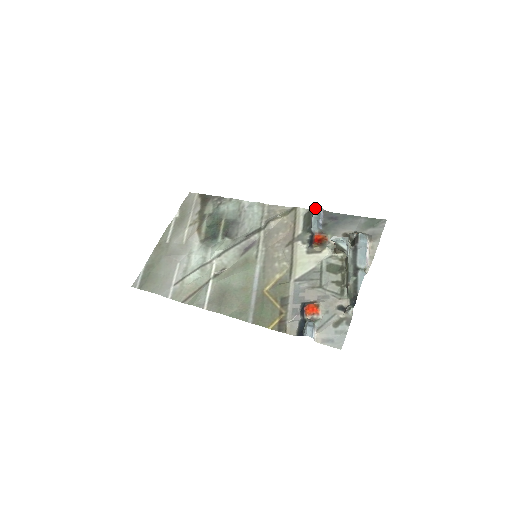
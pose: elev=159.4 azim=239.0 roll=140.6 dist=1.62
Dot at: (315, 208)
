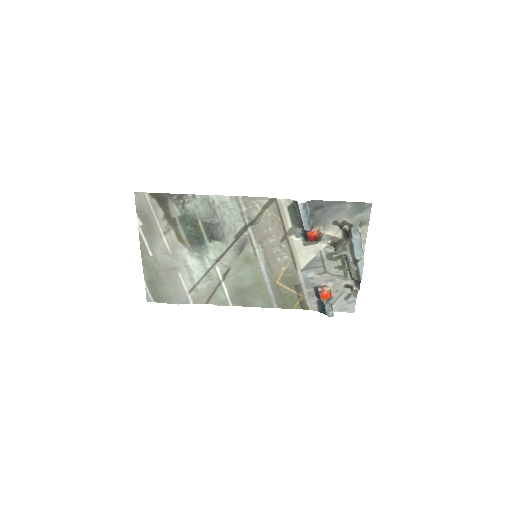
Dot at: (301, 208)
